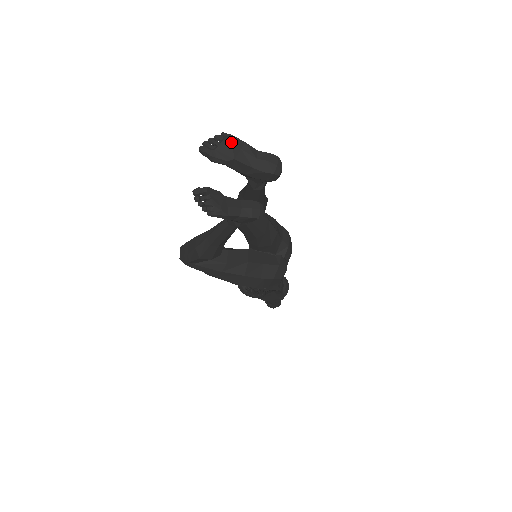
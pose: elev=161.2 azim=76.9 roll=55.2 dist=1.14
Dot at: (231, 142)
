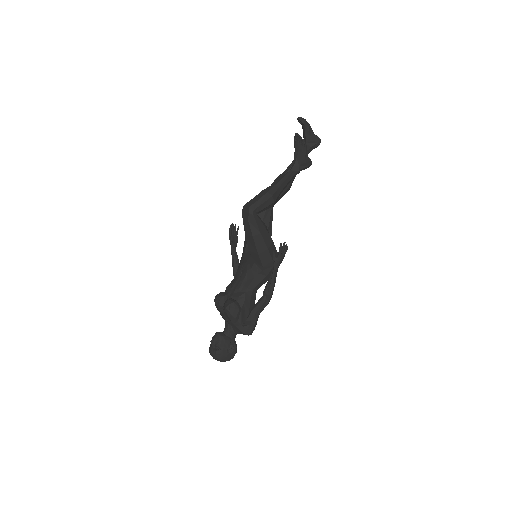
Dot at: occluded
